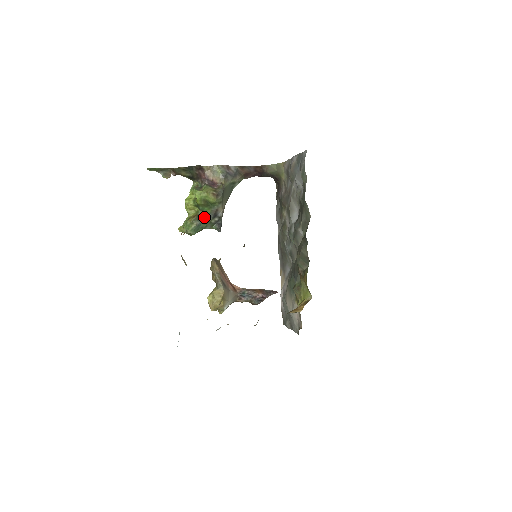
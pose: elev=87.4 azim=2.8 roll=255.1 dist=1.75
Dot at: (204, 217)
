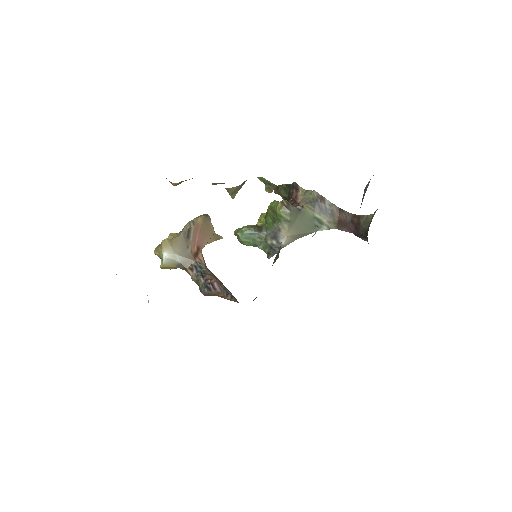
Dot at: (263, 230)
